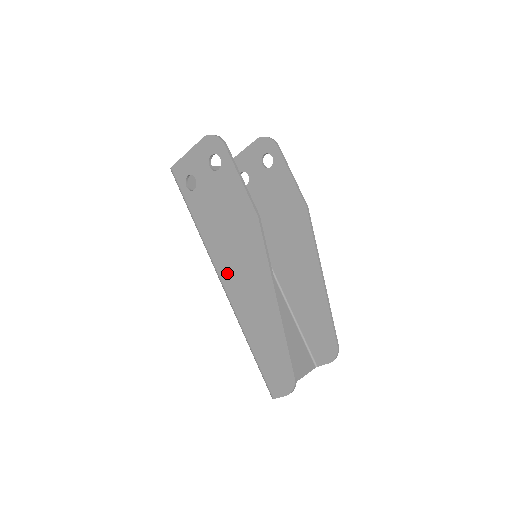
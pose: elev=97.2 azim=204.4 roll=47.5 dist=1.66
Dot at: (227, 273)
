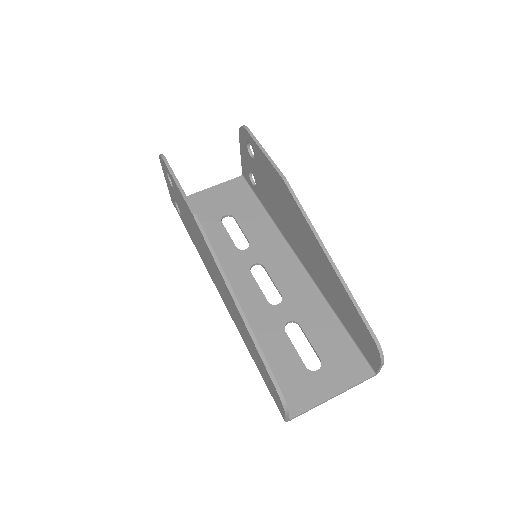
Dot at: (216, 284)
